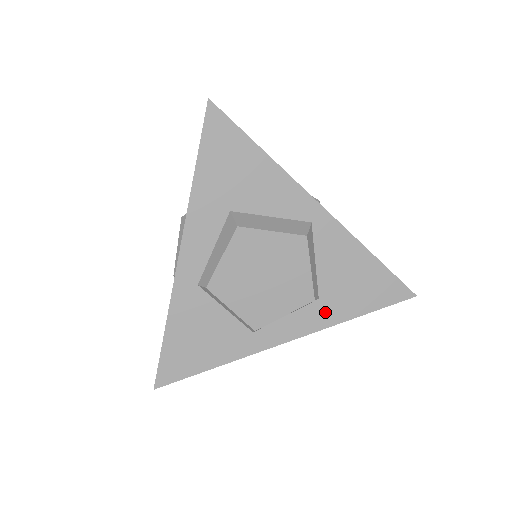
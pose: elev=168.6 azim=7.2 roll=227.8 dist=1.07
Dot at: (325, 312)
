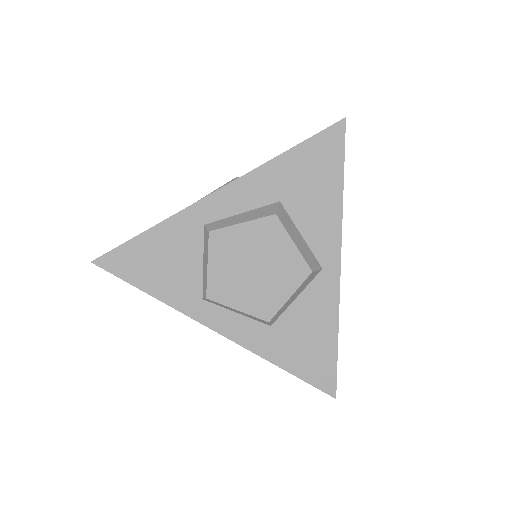
Dot at: (265, 340)
